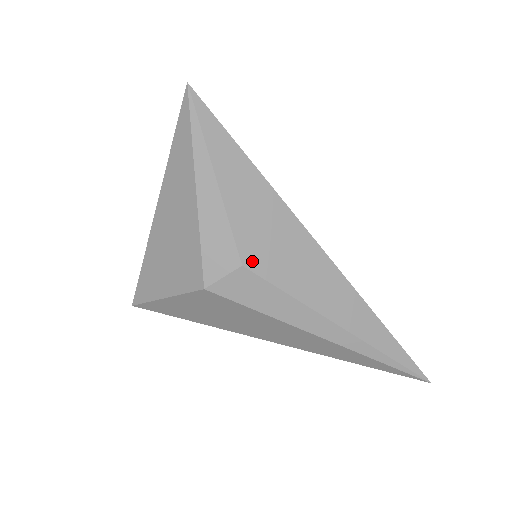
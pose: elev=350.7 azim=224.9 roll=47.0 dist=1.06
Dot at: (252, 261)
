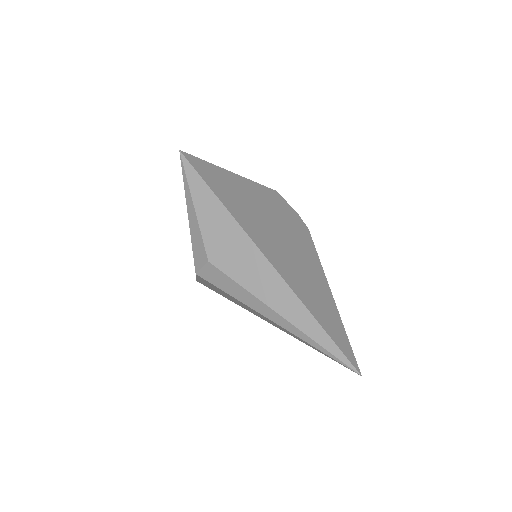
Dot at: (215, 259)
